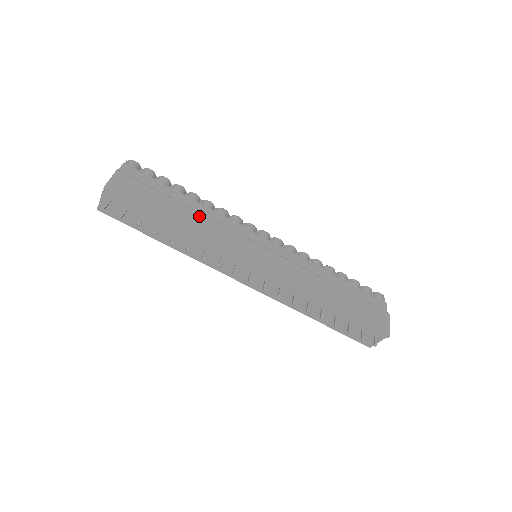
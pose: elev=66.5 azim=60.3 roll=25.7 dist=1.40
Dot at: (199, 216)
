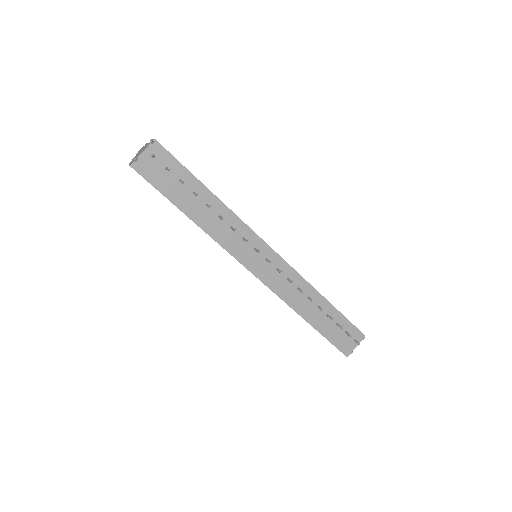
Dot at: occluded
